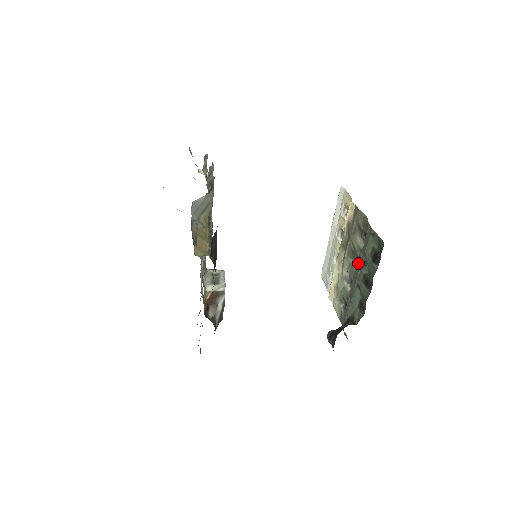
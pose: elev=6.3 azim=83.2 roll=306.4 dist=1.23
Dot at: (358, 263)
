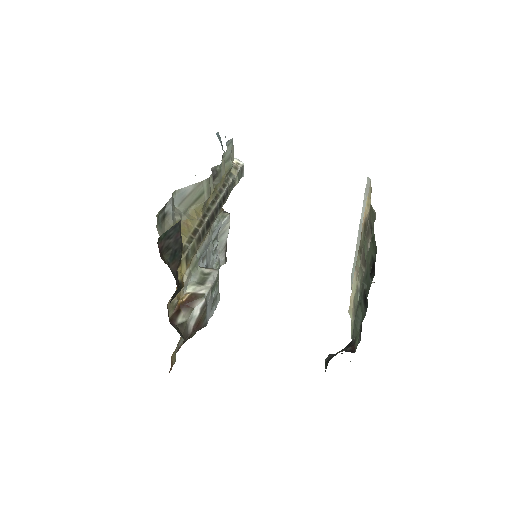
Dot at: occluded
